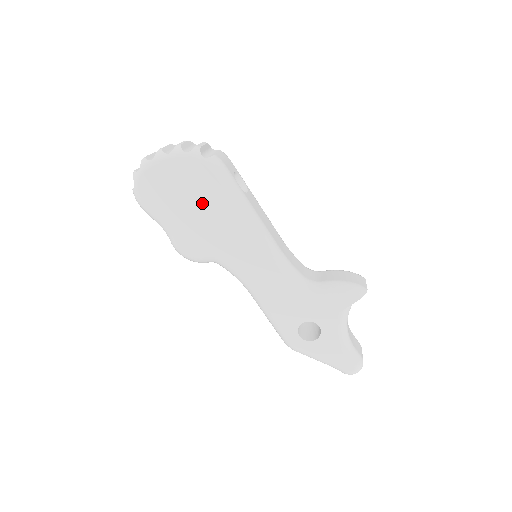
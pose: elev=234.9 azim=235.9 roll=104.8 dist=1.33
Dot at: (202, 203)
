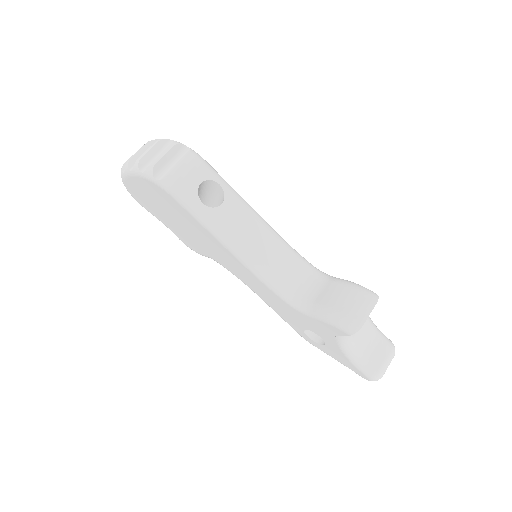
Dot at: (177, 216)
